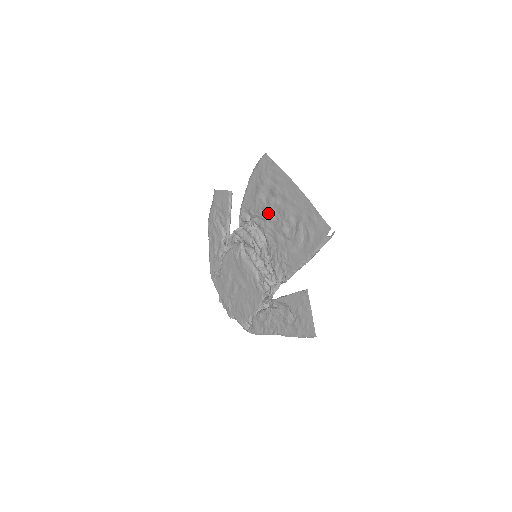
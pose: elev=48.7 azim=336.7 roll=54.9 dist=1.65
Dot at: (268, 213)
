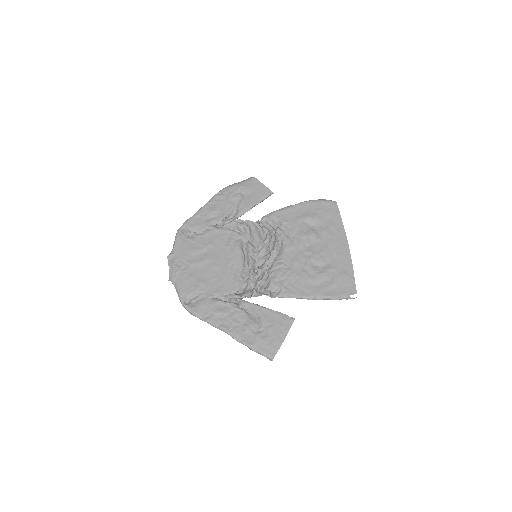
Dot at: (303, 238)
